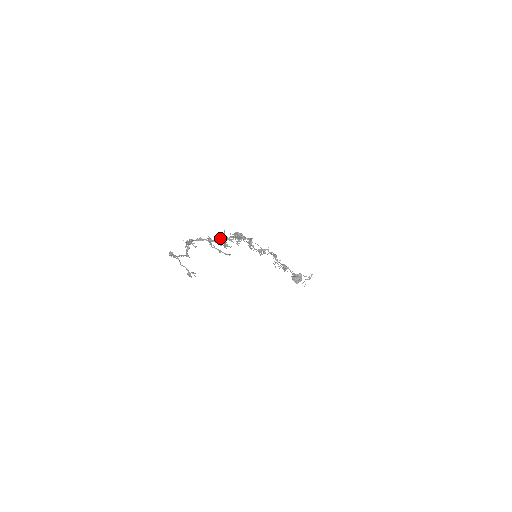
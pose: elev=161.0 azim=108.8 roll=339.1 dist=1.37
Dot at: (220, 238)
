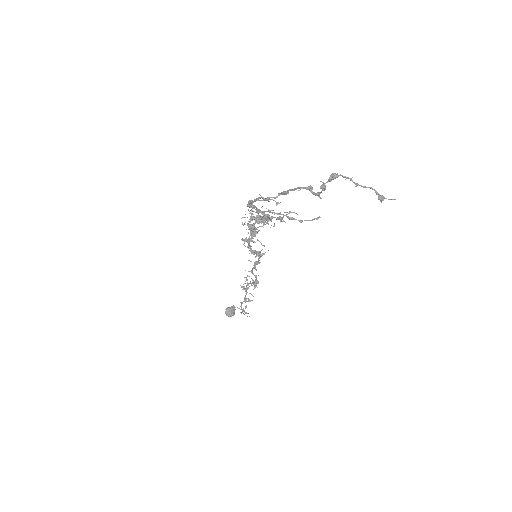
Dot at: occluded
